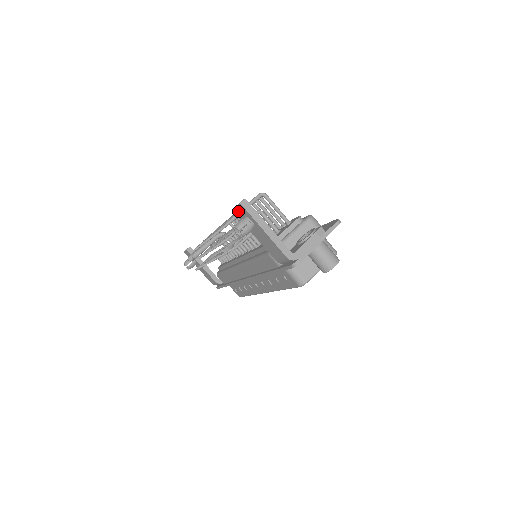
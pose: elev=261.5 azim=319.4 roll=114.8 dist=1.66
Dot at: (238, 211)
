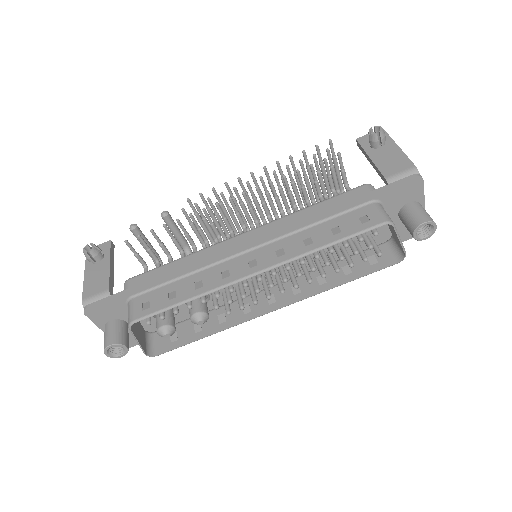
Dot at: occluded
